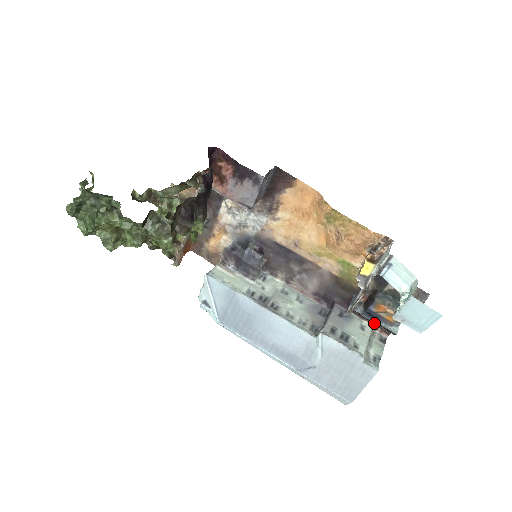
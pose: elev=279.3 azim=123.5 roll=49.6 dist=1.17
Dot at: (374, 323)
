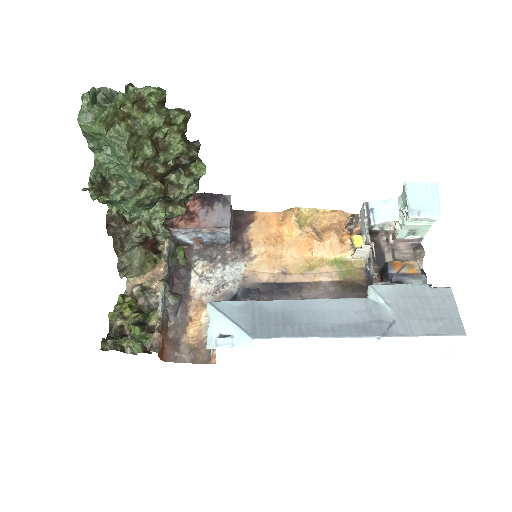
Dot at: occluded
